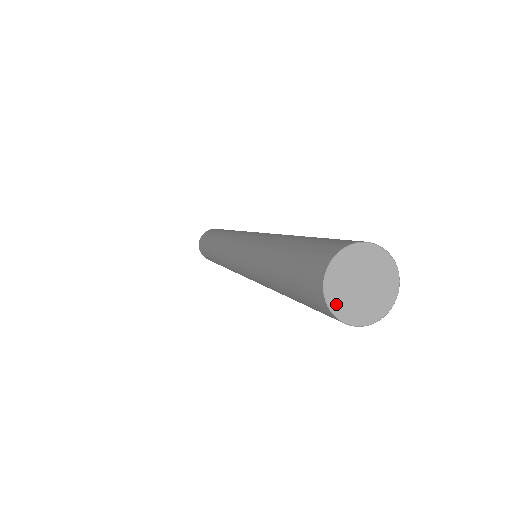
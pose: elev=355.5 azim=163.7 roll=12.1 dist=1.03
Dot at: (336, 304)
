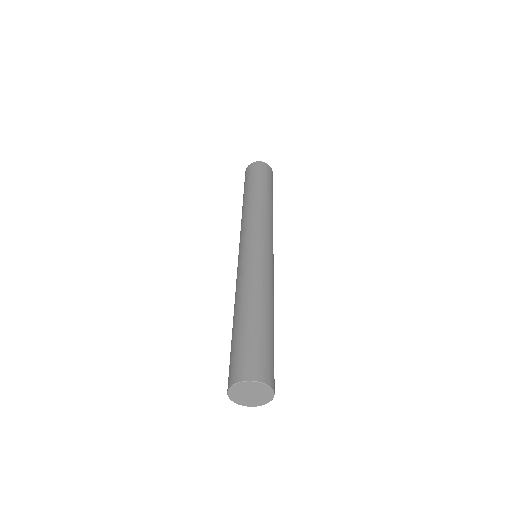
Dot at: (233, 390)
